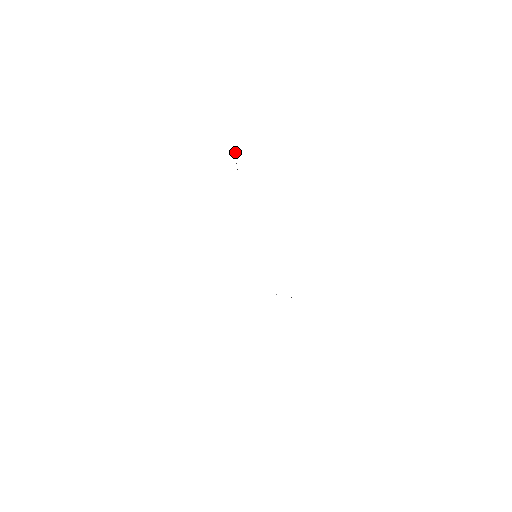
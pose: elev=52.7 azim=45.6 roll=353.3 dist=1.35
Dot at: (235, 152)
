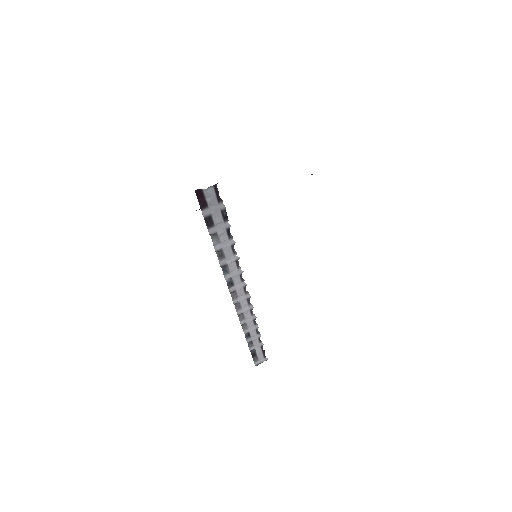
Dot at: (255, 357)
